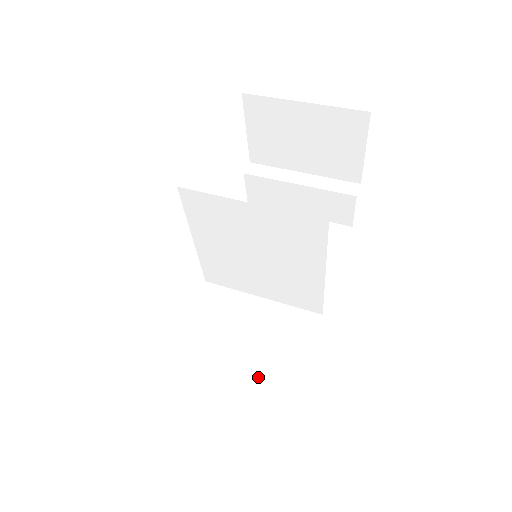
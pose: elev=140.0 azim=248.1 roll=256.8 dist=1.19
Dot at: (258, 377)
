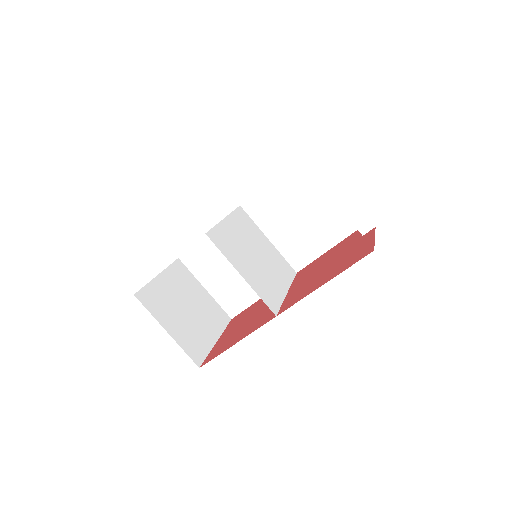
Dot at: (241, 283)
